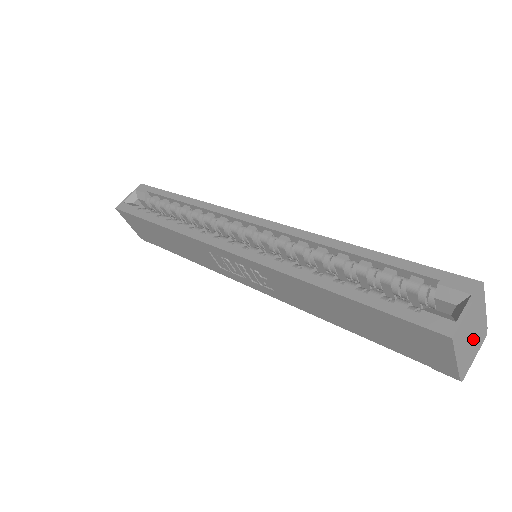
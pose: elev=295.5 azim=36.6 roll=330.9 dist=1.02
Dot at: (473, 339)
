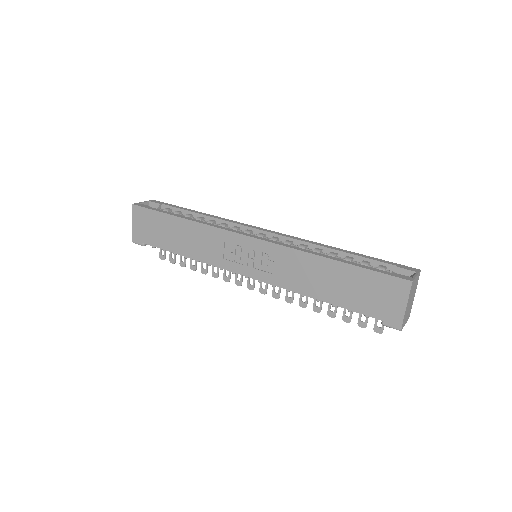
Dot at: (410, 306)
